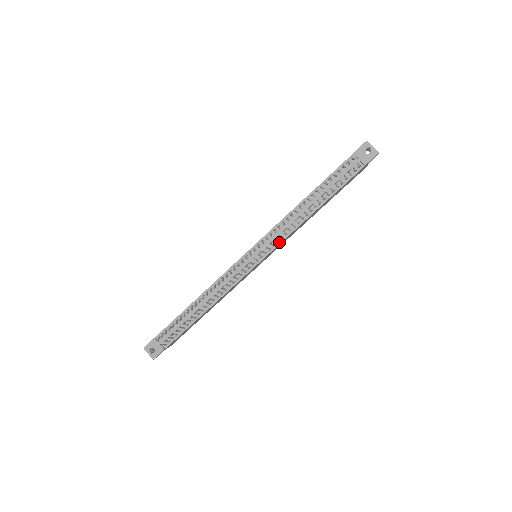
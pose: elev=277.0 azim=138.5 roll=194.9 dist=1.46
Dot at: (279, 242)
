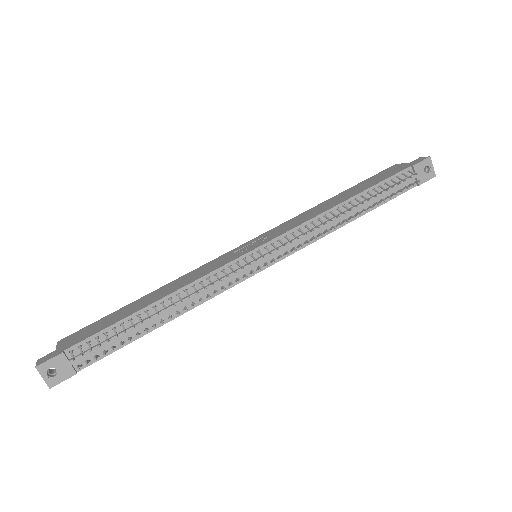
Dot at: (299, 248)
